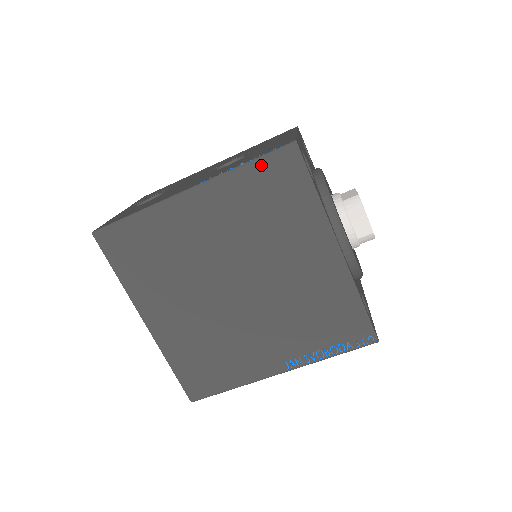
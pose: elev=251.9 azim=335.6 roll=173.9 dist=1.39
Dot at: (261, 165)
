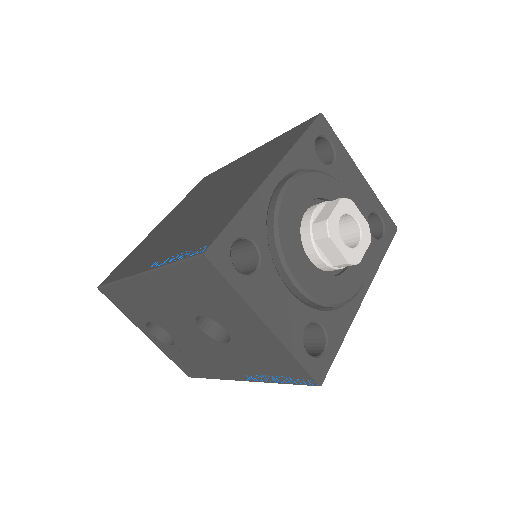
Dot at: (293, 130)
